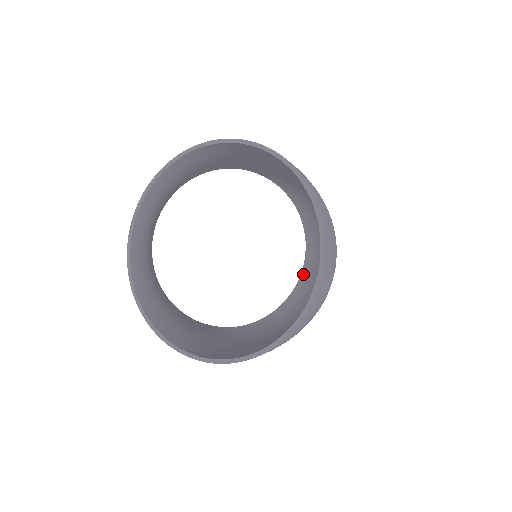
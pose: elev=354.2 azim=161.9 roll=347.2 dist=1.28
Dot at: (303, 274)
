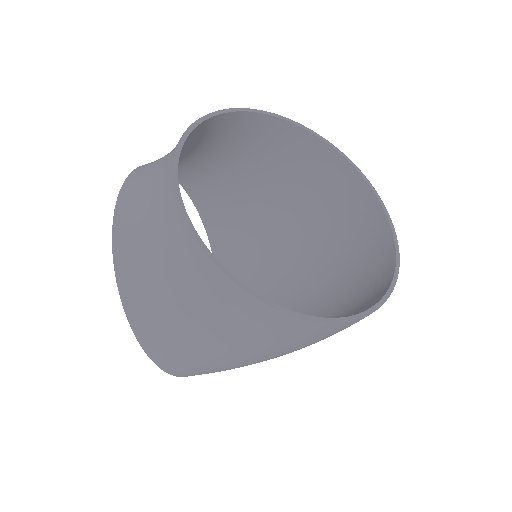
Dot at: occluded
